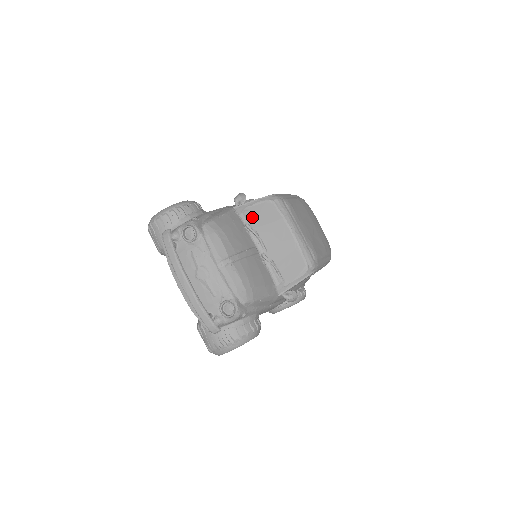
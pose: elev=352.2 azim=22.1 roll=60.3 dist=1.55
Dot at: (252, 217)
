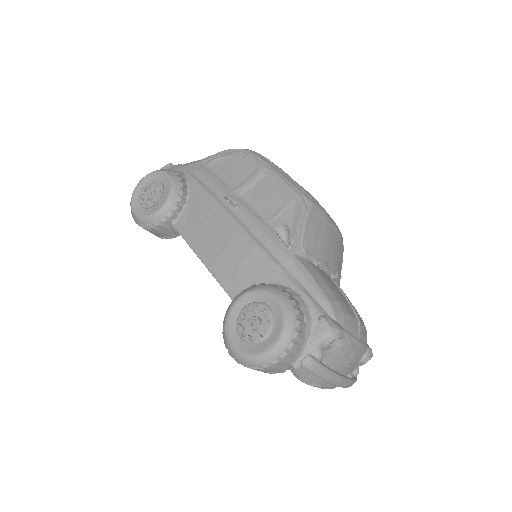
Dot at: (313, 248)
